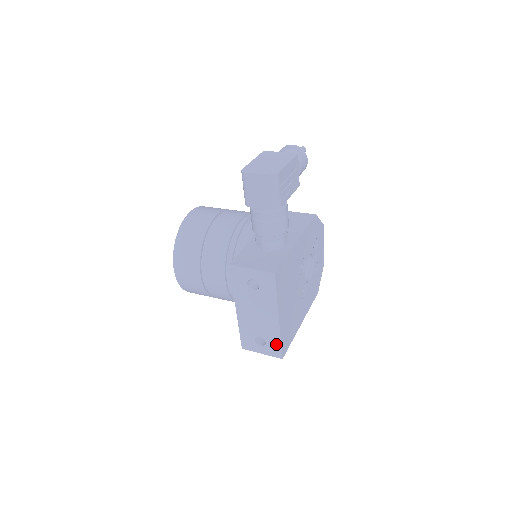
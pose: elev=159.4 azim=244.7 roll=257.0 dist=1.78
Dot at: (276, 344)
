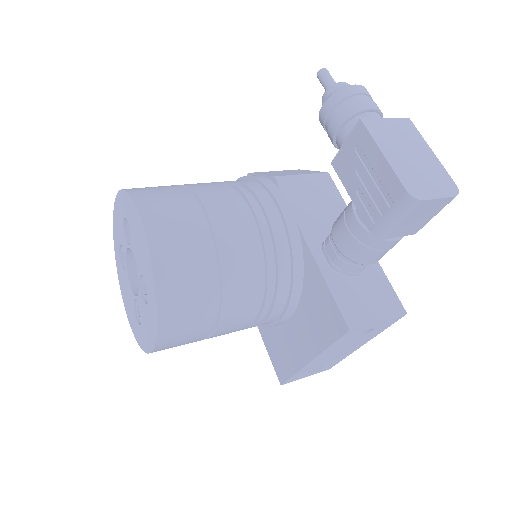
Dot at: (335, 363)
